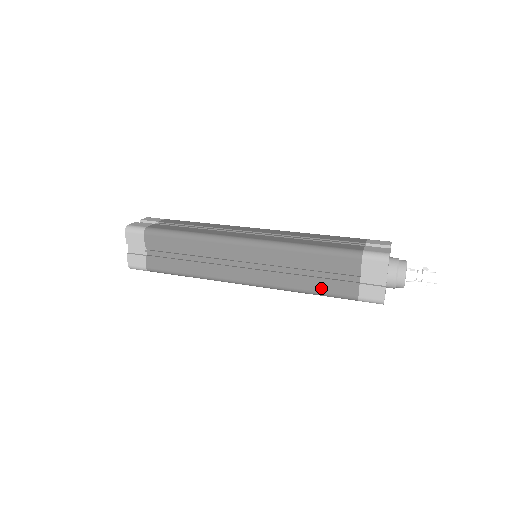
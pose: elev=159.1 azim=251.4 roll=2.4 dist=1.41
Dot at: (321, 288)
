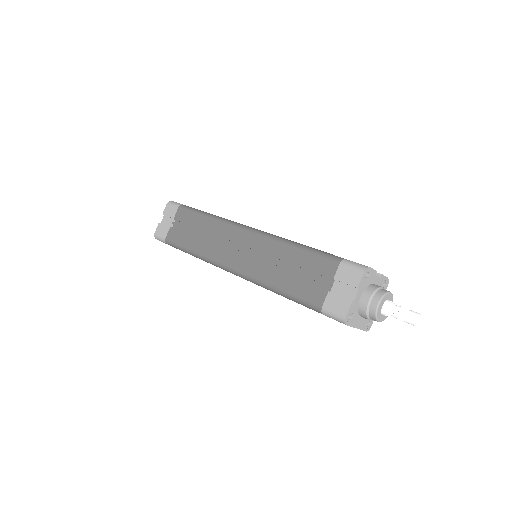
Dot at: (292, 288)
